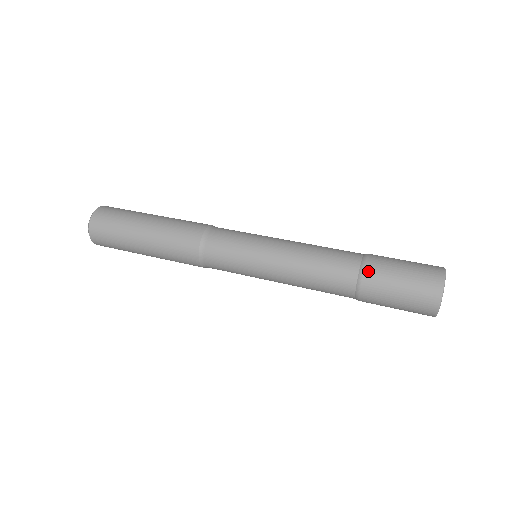
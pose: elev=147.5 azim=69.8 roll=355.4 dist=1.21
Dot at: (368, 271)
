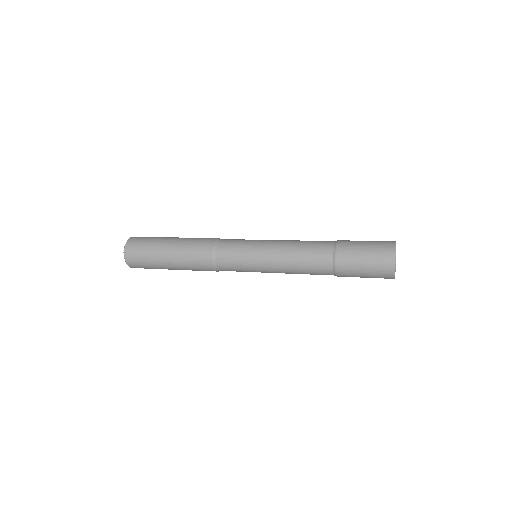
Dot at: (340, 255)
